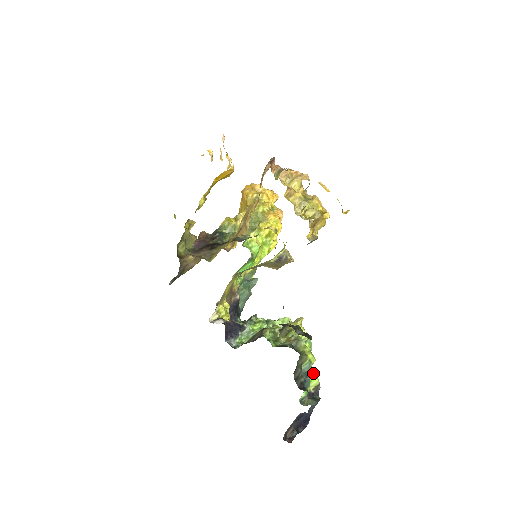
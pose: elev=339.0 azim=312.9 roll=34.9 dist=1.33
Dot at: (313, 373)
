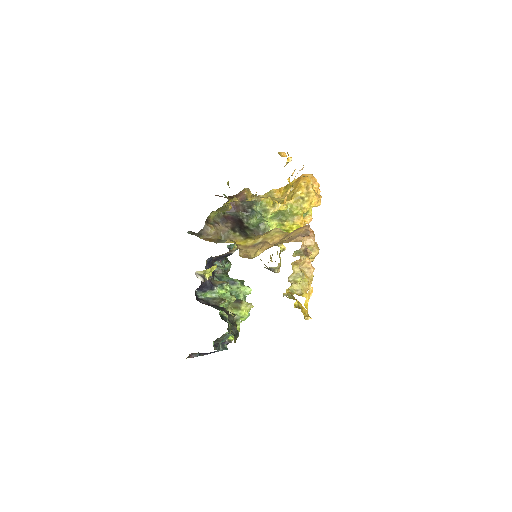
Dot at: occluded
